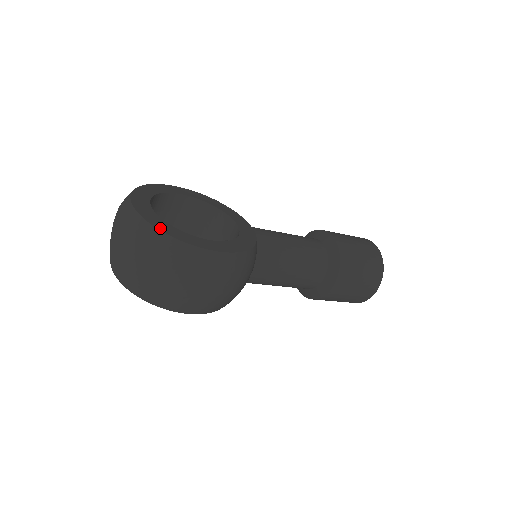
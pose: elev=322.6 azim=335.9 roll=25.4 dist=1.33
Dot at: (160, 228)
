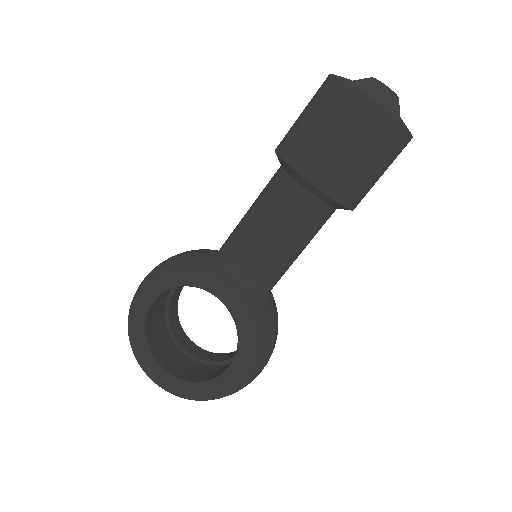
Dot at: (193, 397)
